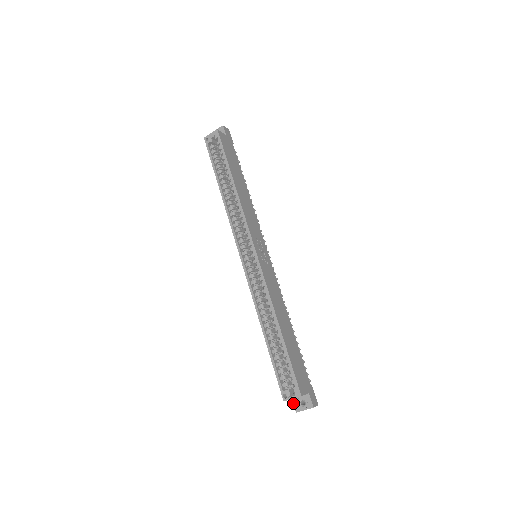
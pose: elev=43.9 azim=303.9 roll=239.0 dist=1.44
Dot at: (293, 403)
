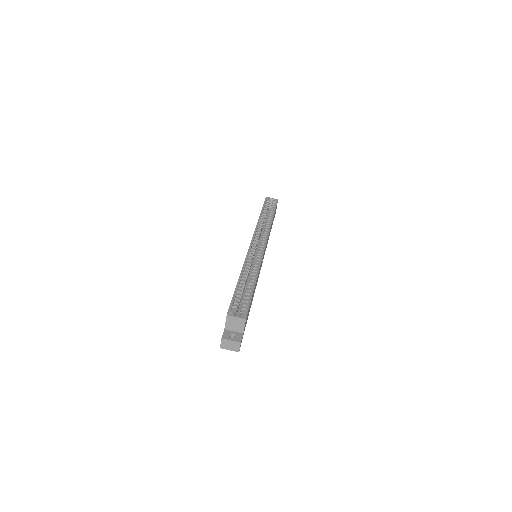
Dot at: (224, 332)
